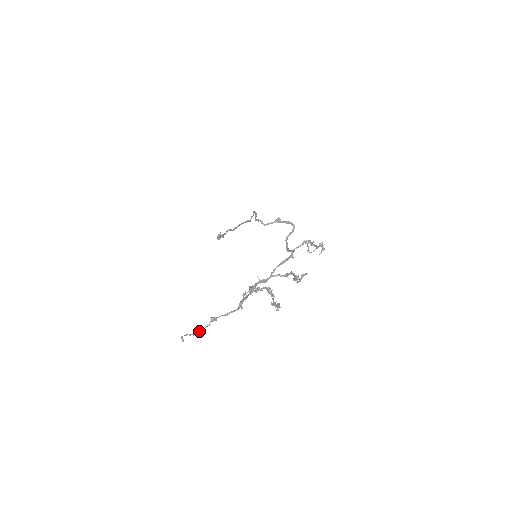
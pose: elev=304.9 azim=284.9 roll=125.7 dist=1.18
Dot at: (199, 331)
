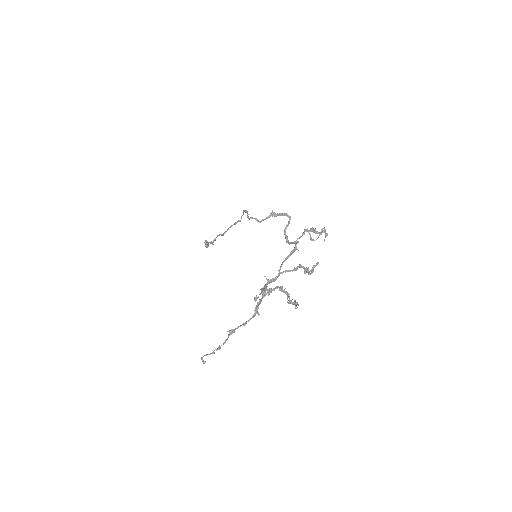
Dot at: (219, 348)
